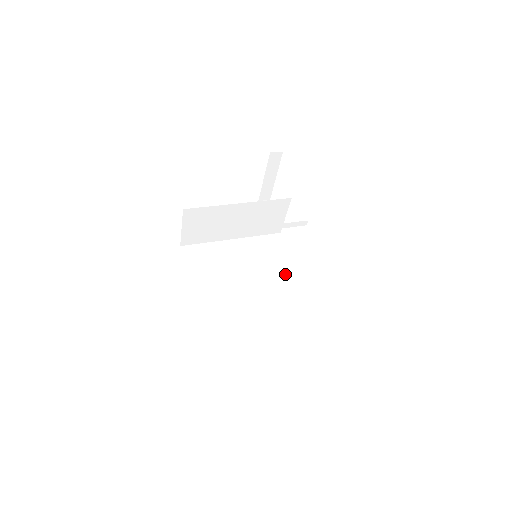
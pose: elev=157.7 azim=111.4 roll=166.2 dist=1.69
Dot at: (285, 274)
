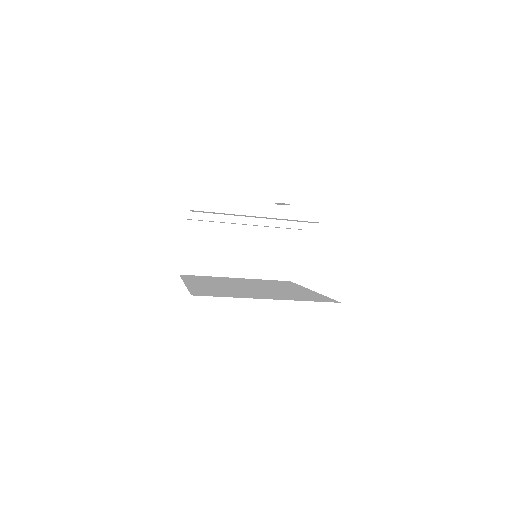
Dot at: (293, 288)
